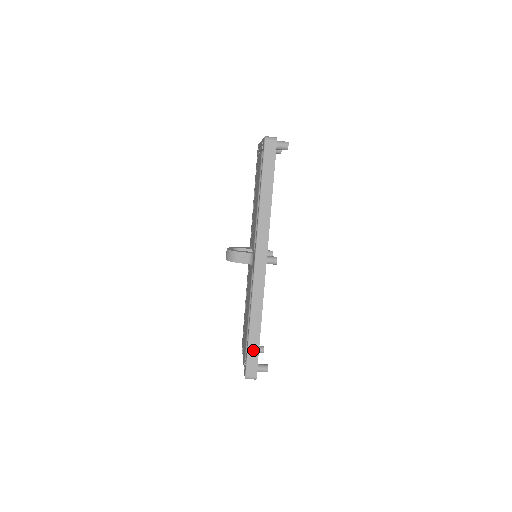
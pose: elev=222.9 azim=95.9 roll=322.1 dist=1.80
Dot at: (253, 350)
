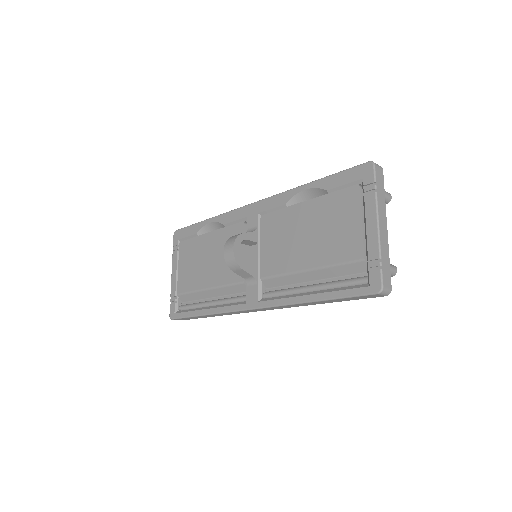
Dot at: (193, 318)
